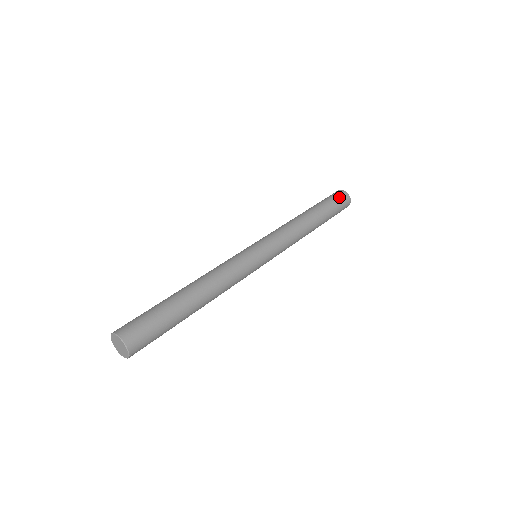
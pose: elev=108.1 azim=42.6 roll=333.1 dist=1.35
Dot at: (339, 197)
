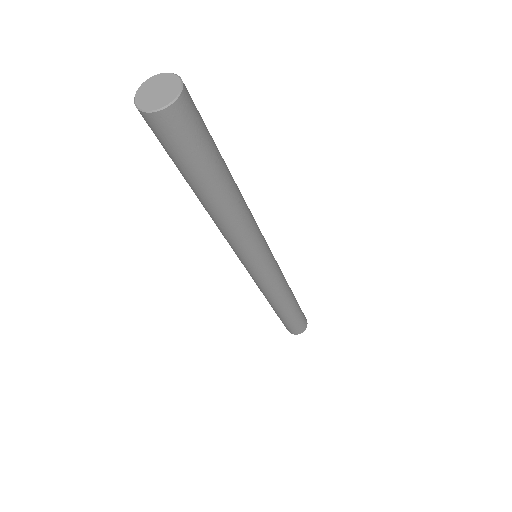
Dot at: occluded
